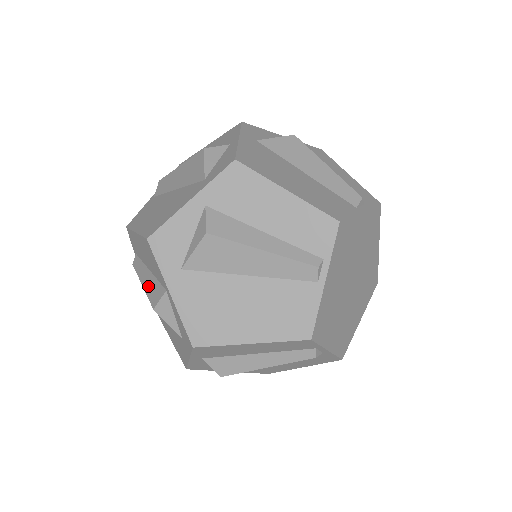
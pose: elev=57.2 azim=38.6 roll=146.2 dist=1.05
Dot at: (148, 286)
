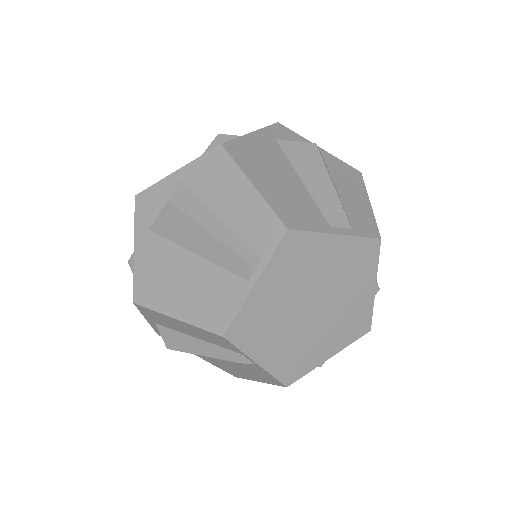
Dot at: occluded
